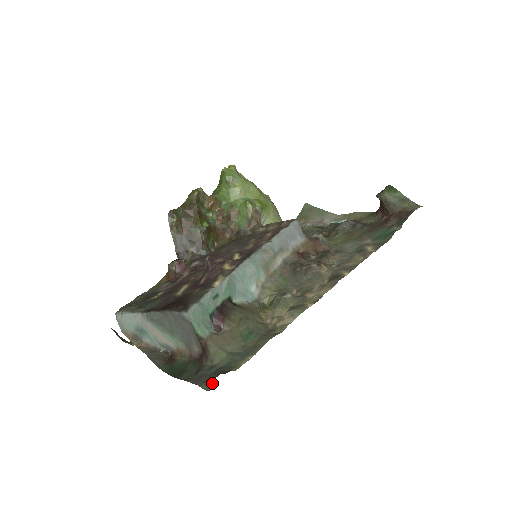
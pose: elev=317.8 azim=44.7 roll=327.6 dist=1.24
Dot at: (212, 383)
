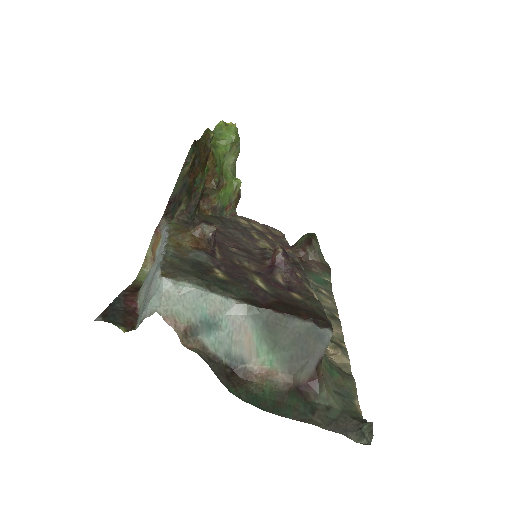
Dot at: (362, 434)
